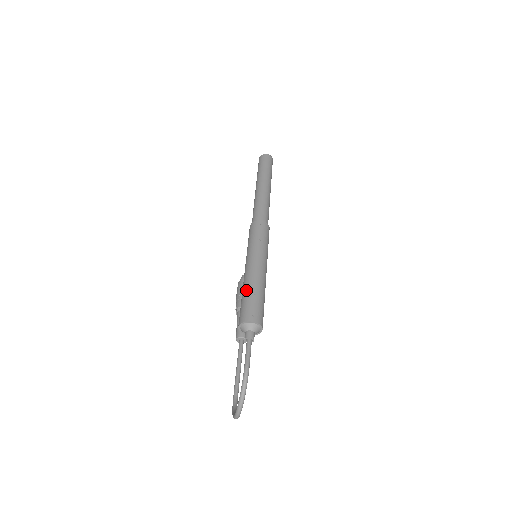
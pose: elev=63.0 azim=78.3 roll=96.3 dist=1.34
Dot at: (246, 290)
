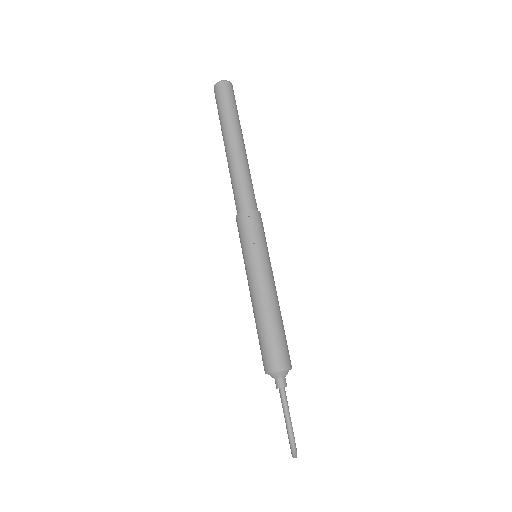
Dot at: (259, 326)
